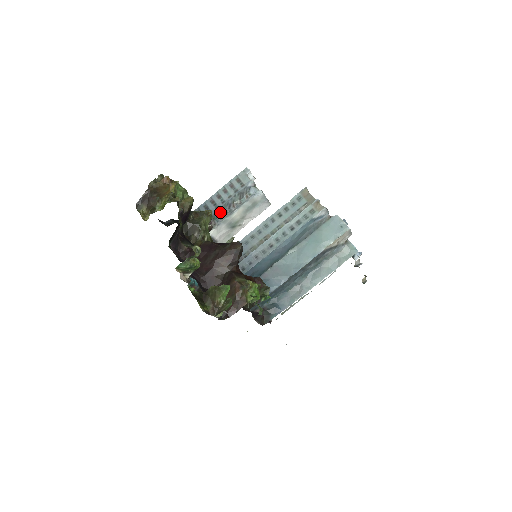
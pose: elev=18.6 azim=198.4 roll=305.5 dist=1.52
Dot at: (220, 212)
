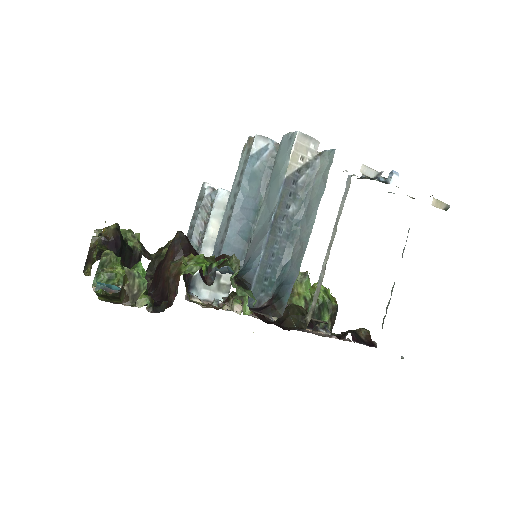
Dot at: (196, 239)
